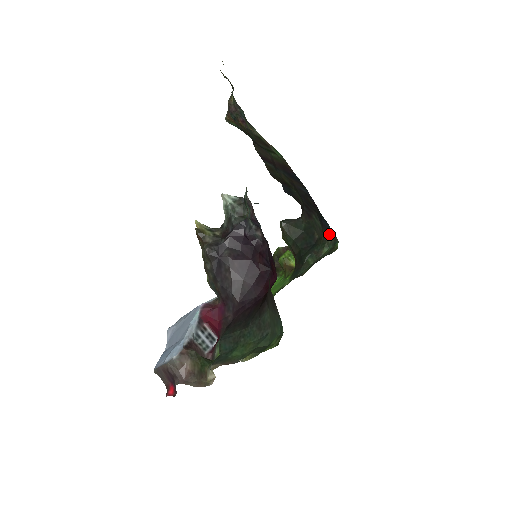
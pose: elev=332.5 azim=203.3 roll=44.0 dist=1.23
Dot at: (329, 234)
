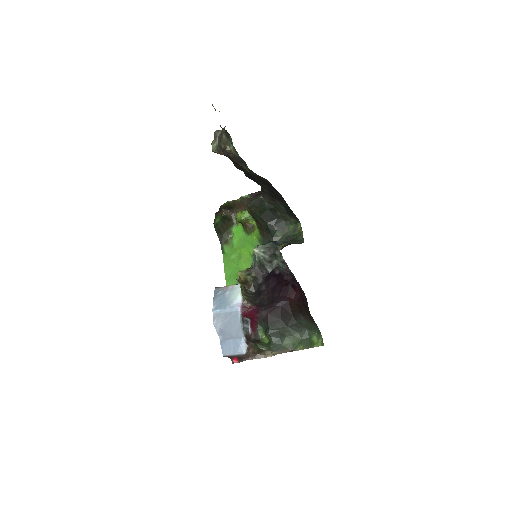
Dot at: (293, 217)
